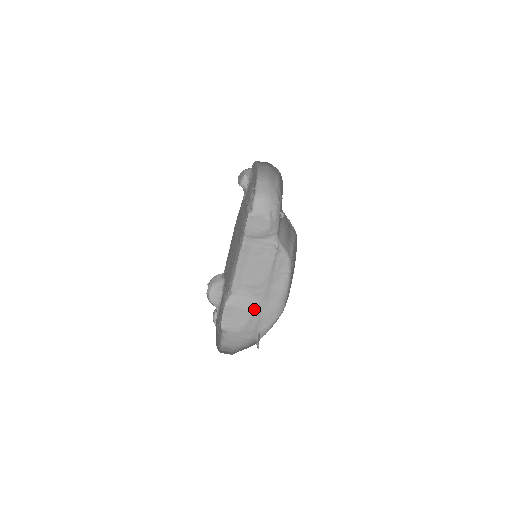
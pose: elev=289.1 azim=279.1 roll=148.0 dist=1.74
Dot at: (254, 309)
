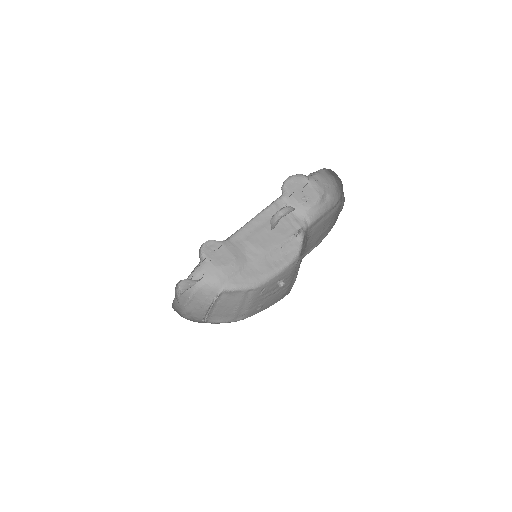
Dot at: (239, 262)
